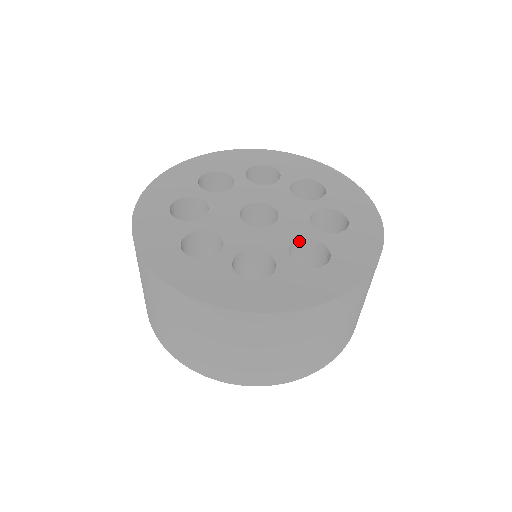
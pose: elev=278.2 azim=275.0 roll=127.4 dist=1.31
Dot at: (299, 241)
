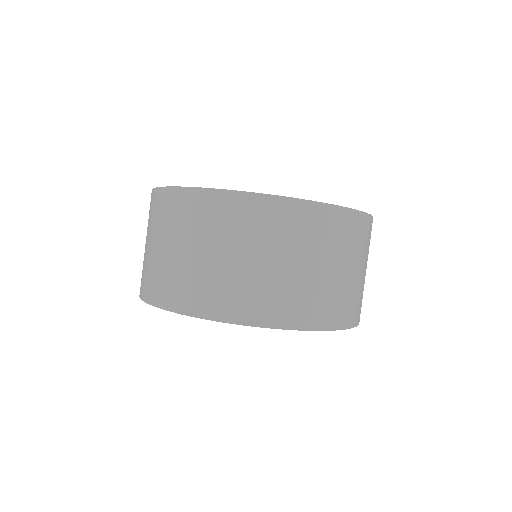
Dot at: occluded
